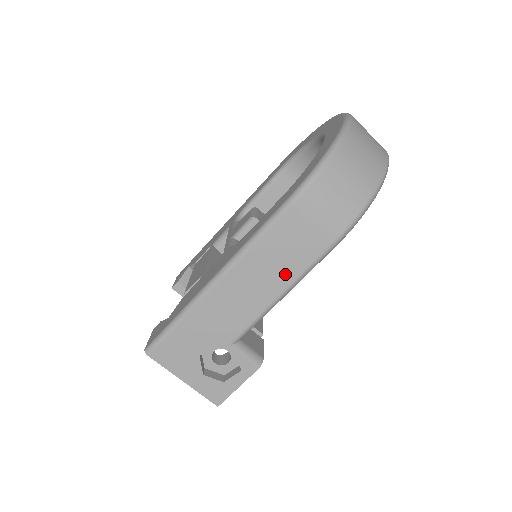
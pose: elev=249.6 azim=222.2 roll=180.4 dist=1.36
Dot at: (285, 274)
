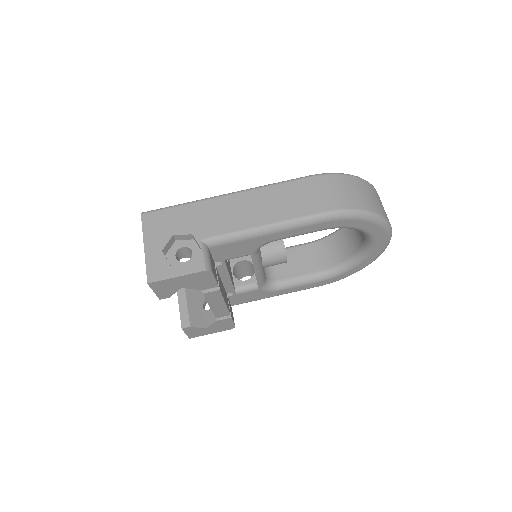
Dot at: (277, 214)
